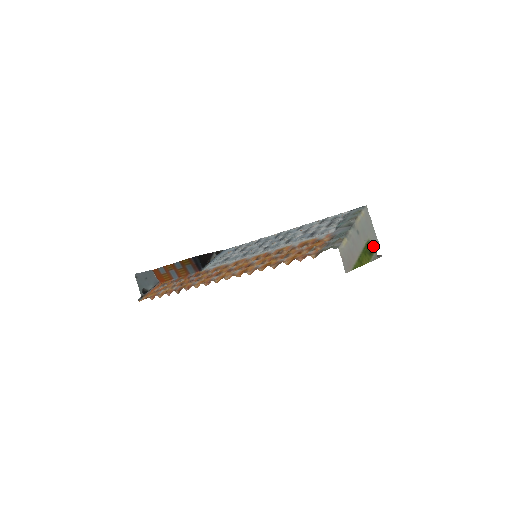
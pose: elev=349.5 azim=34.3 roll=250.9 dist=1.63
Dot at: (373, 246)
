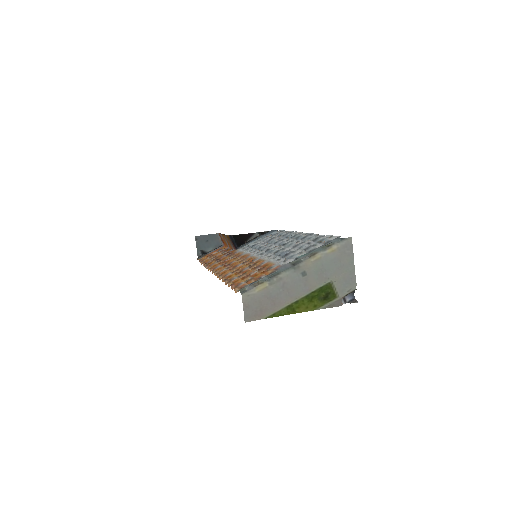
Dot at: (338, 290)
